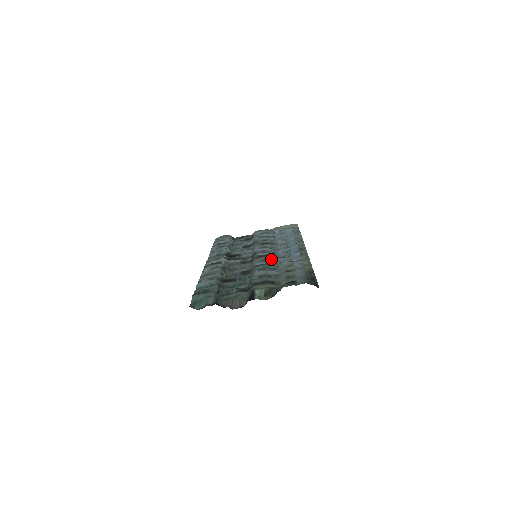
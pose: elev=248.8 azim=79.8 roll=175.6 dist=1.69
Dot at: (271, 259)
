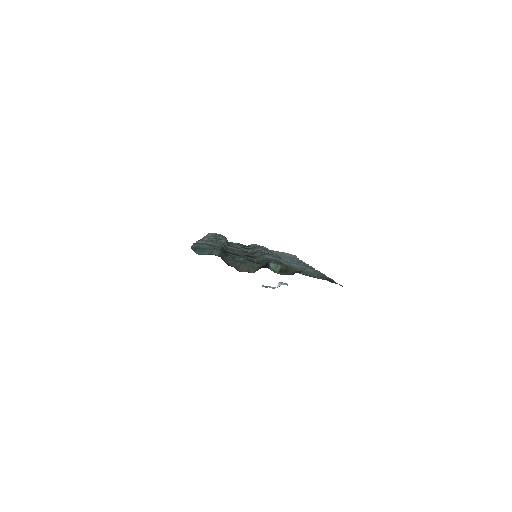
Dot at: occluded
